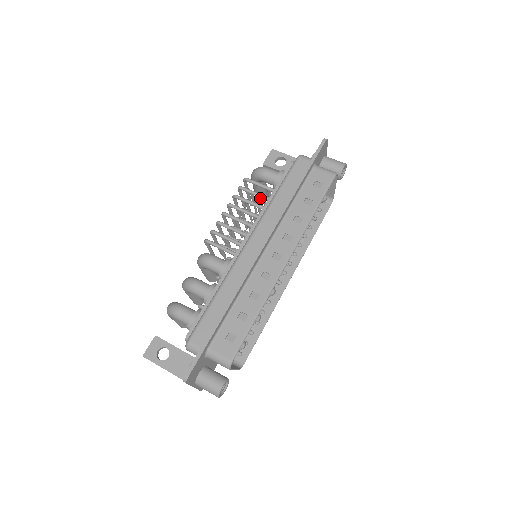
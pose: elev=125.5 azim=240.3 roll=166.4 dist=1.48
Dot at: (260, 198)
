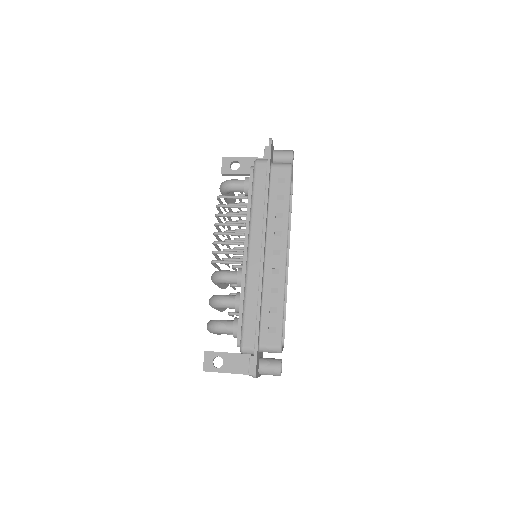
Dot at: occluded
